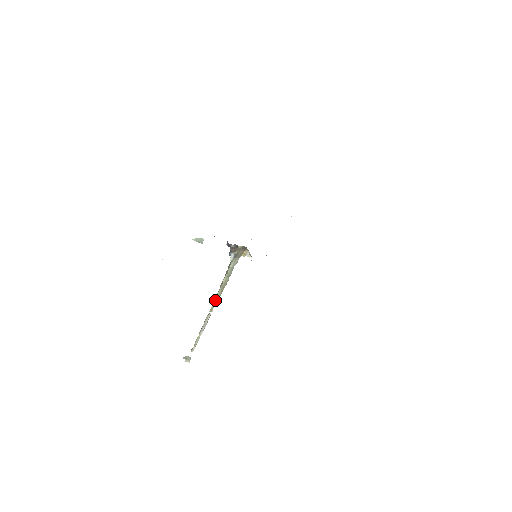
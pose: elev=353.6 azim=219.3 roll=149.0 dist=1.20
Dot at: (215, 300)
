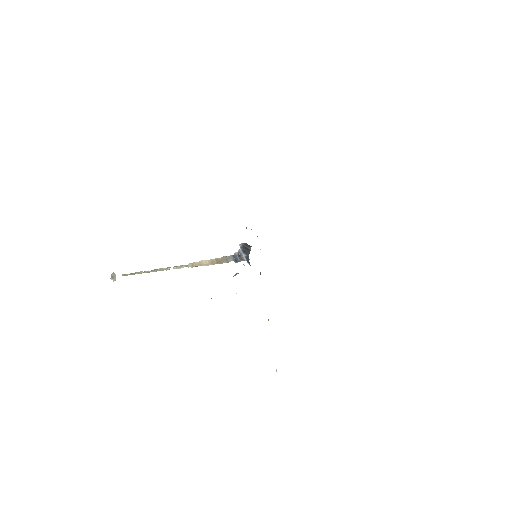
Dot at: occluded
